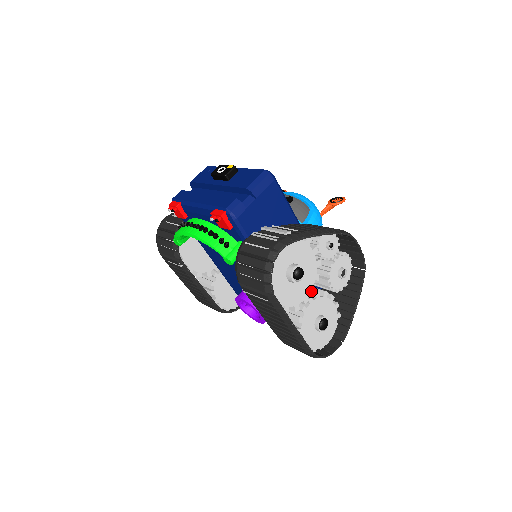
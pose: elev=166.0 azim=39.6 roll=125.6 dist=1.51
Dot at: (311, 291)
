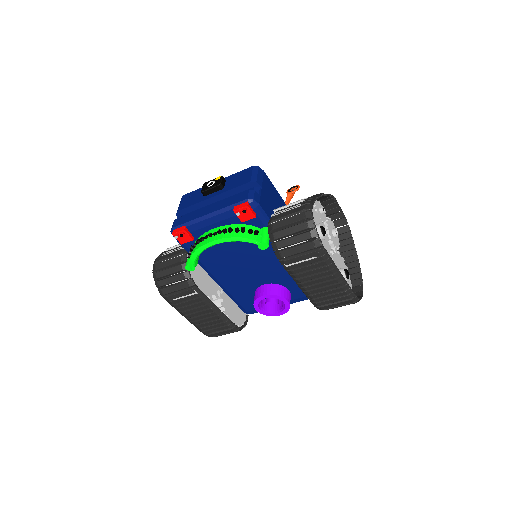
Dot at: (329, 248)
